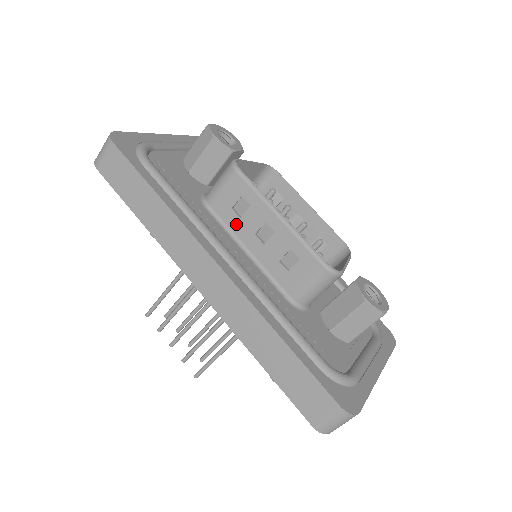
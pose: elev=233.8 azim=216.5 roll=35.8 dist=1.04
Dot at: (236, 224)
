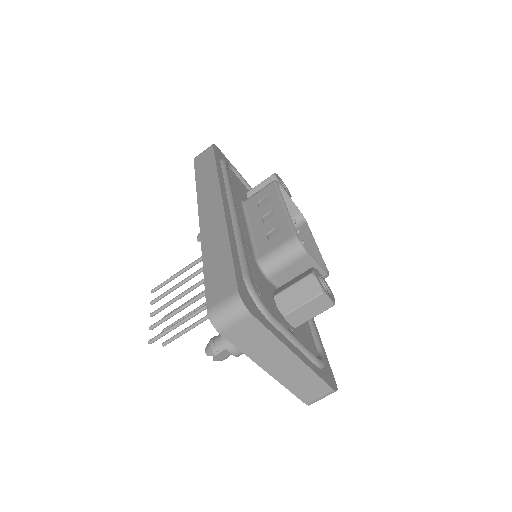
Dot at: (254, 212)
